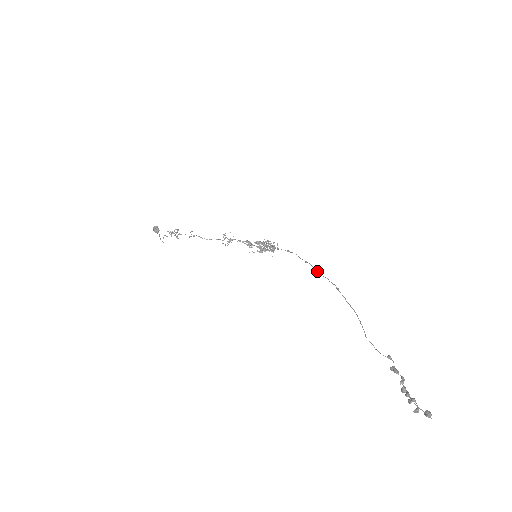
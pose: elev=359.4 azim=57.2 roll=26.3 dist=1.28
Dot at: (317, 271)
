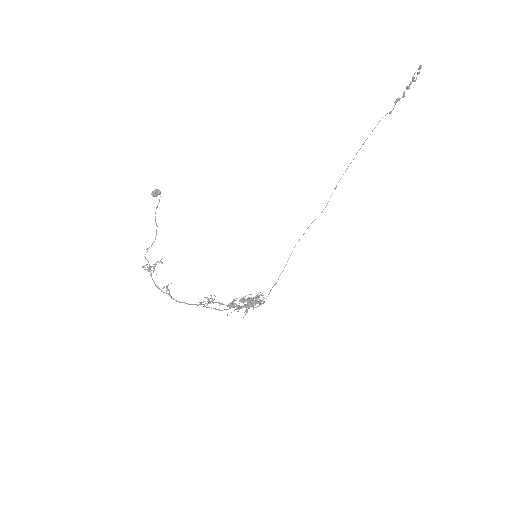
Dot at: occluded
